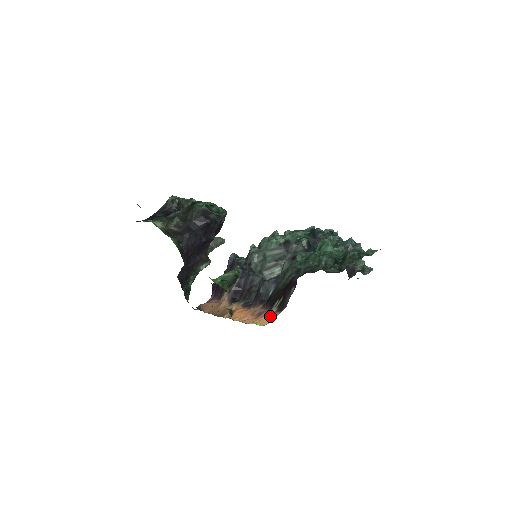
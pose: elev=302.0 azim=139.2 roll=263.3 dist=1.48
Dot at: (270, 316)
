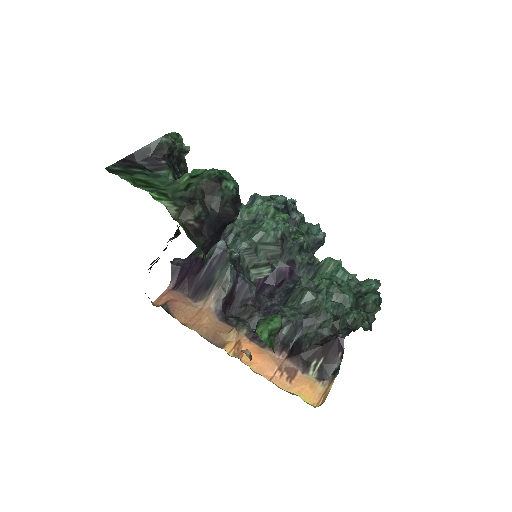
Dot at: (313, 386)
